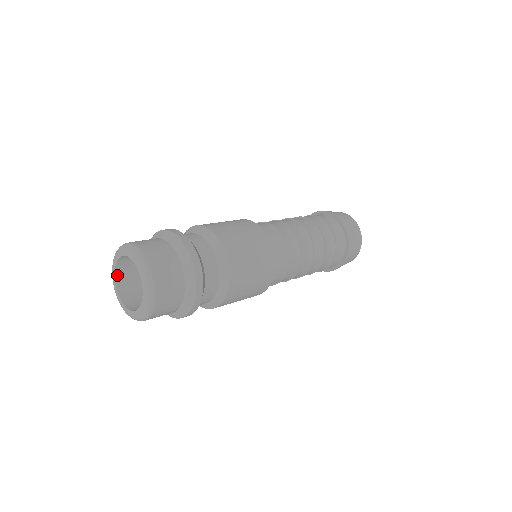
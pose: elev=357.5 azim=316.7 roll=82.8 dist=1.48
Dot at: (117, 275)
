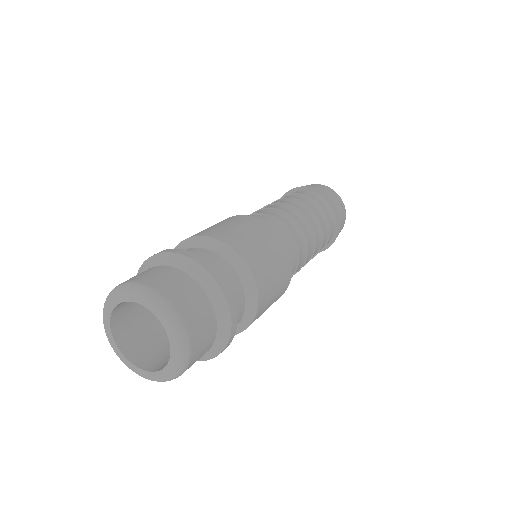
Dot at: (114, 310)
